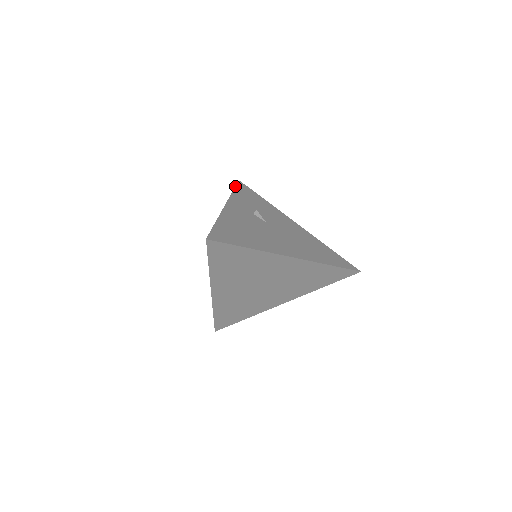
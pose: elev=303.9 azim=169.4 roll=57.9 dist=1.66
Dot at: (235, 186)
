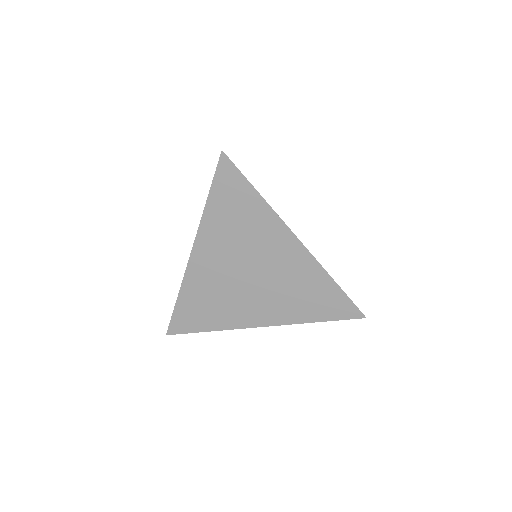
Dot at: occluded
